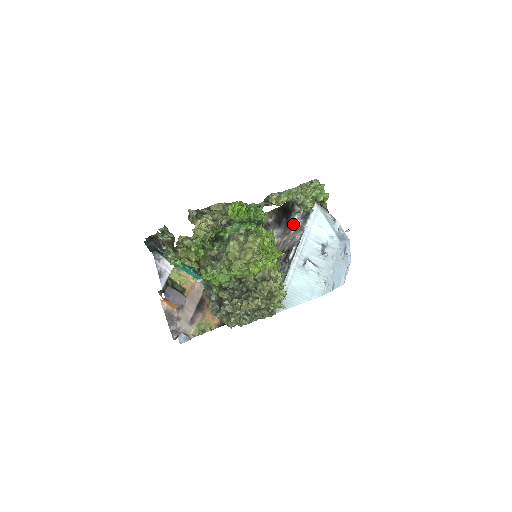
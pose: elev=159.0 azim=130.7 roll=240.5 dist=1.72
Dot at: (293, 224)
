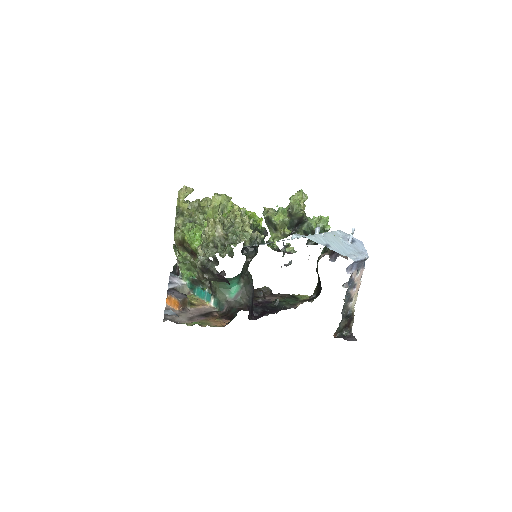
Dot at: occluded
